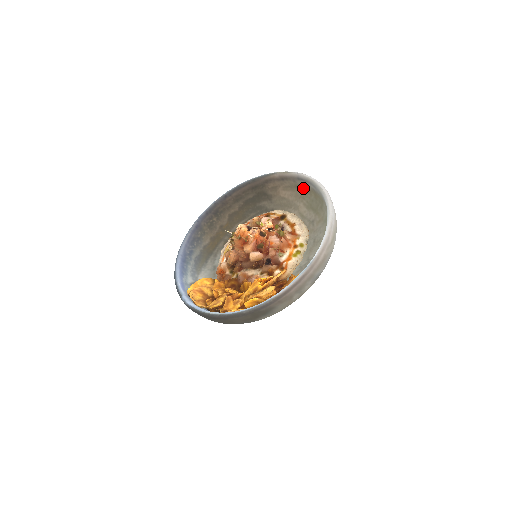
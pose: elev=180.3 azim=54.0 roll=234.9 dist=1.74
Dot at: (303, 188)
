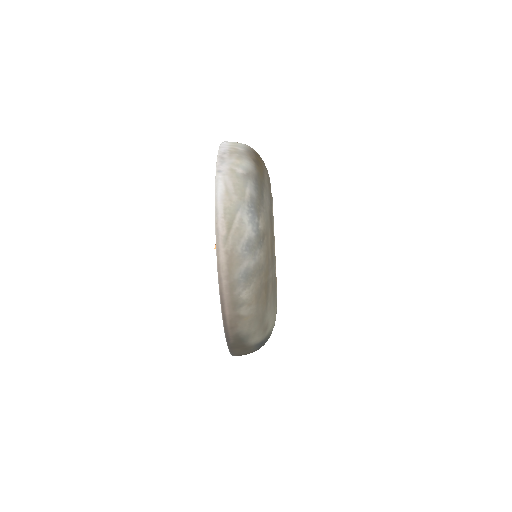
Dot at: occluded
